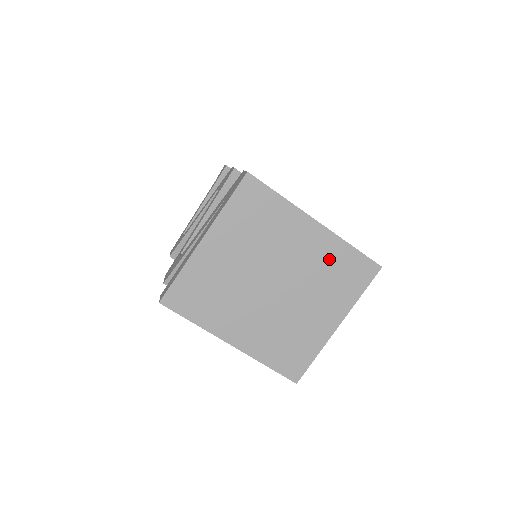
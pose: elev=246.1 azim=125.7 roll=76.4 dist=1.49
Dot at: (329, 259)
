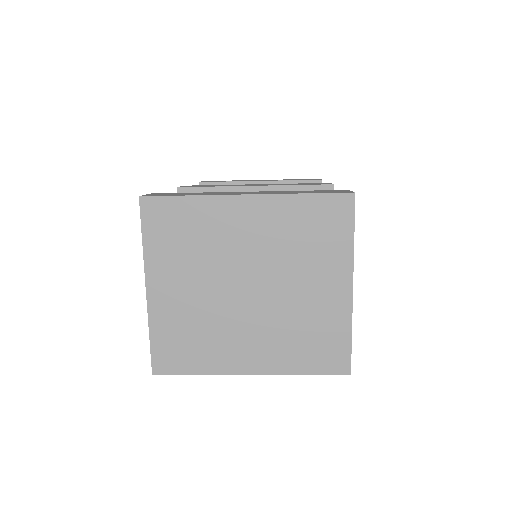
Dot at: (287, 225)
